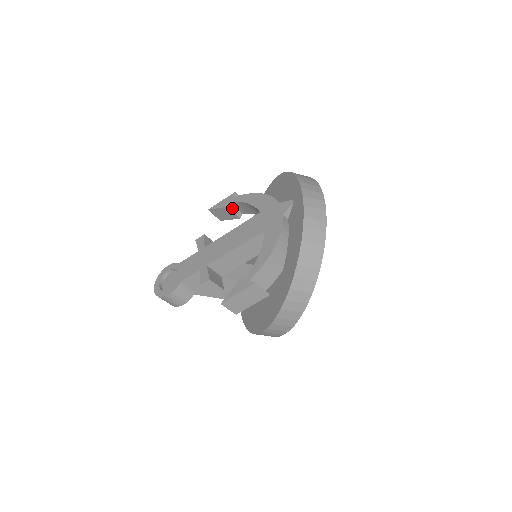
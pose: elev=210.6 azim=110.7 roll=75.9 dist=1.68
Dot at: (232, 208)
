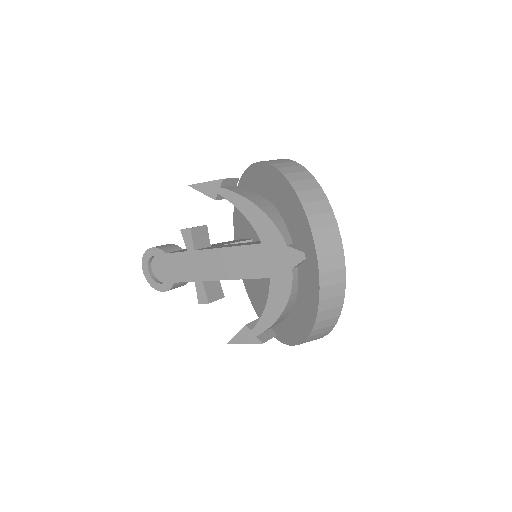
Dot at: (221, 196)
